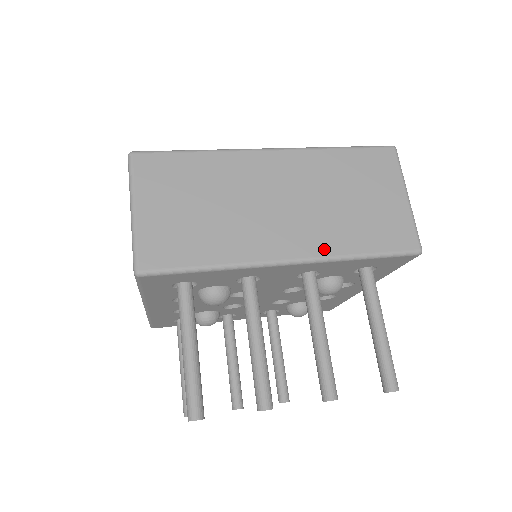
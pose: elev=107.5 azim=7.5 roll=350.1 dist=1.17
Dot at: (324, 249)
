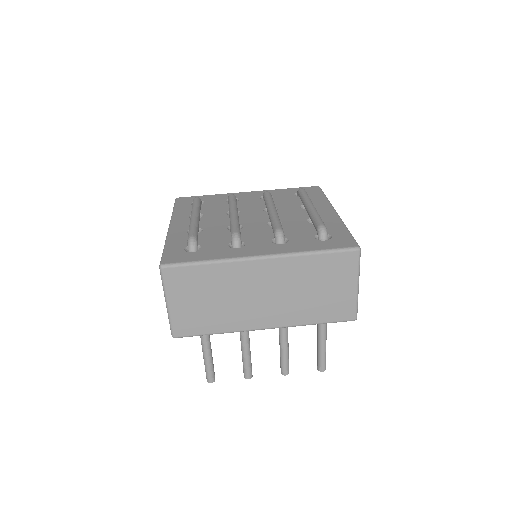
Dot at: (289, 322)
